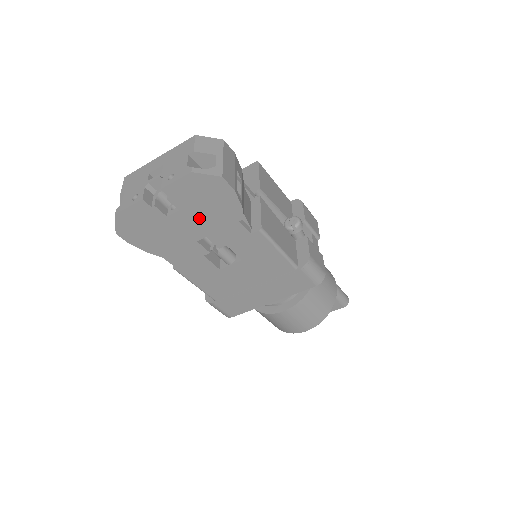
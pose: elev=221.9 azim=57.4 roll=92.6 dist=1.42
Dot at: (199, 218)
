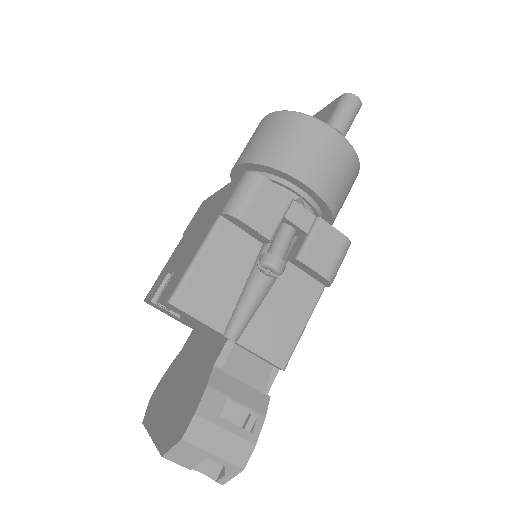
Dot at: occluded
